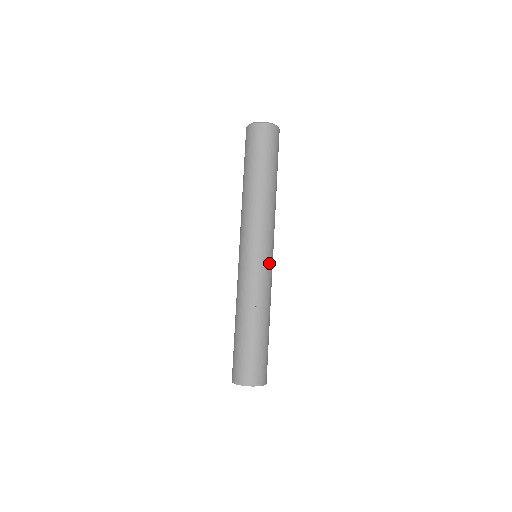
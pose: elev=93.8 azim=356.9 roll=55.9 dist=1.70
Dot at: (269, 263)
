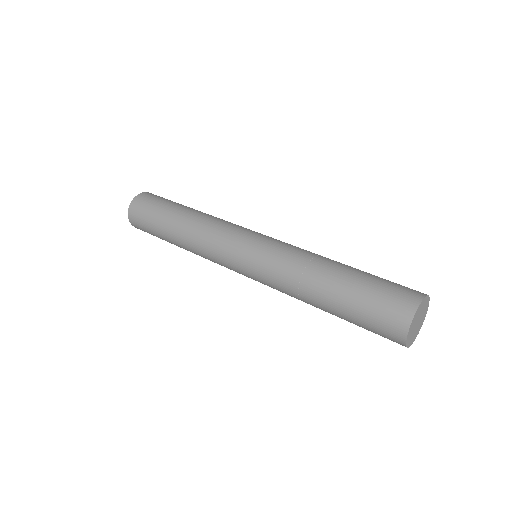
Dot at: occluded
